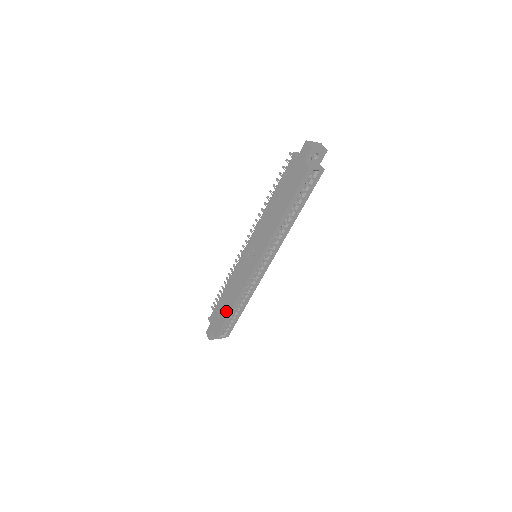
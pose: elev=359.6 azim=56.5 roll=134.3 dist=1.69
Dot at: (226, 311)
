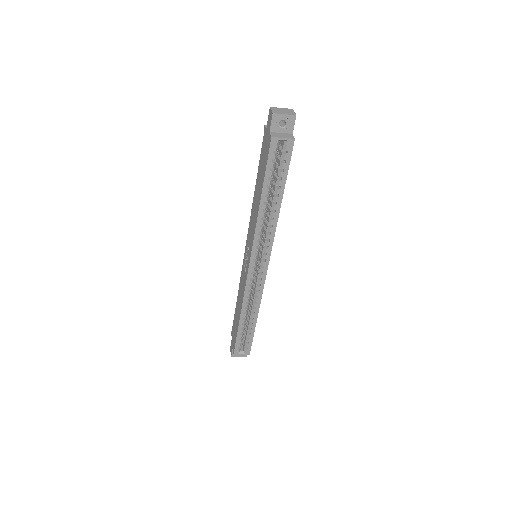
Dot at: (237, 322)
